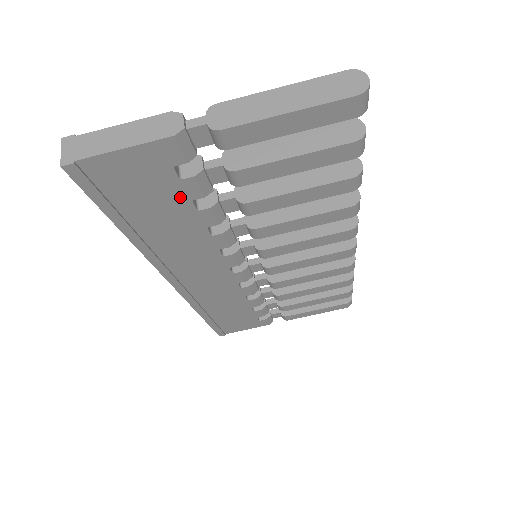
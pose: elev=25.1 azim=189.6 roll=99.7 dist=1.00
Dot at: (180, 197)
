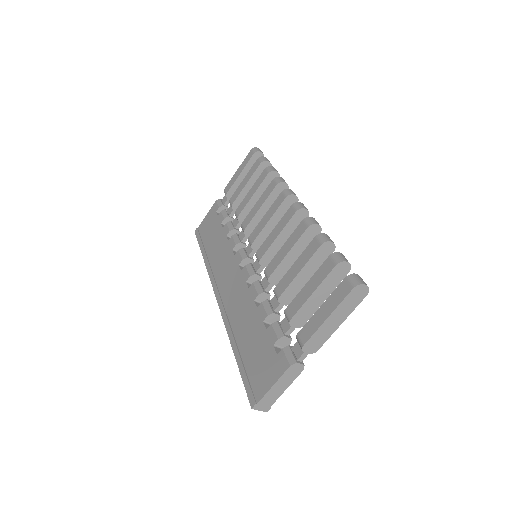
Dot at: occluded
